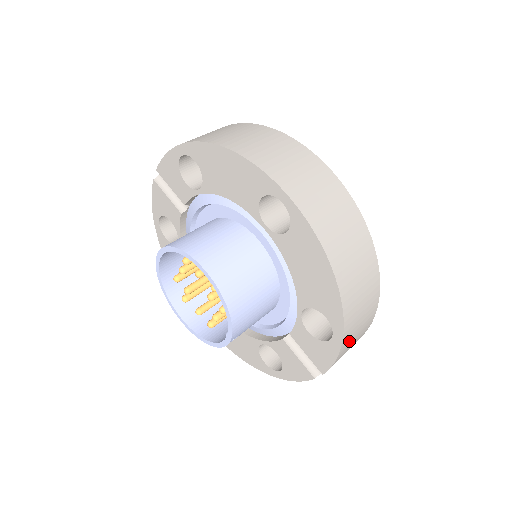
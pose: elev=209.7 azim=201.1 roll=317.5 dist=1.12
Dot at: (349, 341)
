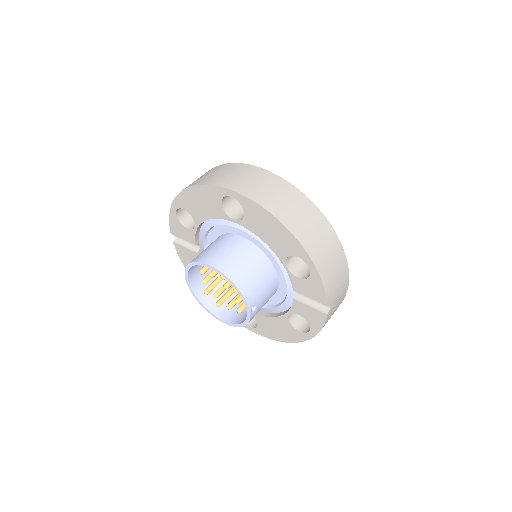
Dot at: (326, 268)
